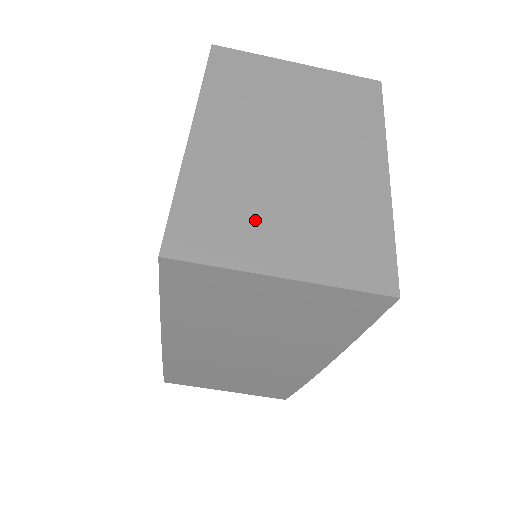
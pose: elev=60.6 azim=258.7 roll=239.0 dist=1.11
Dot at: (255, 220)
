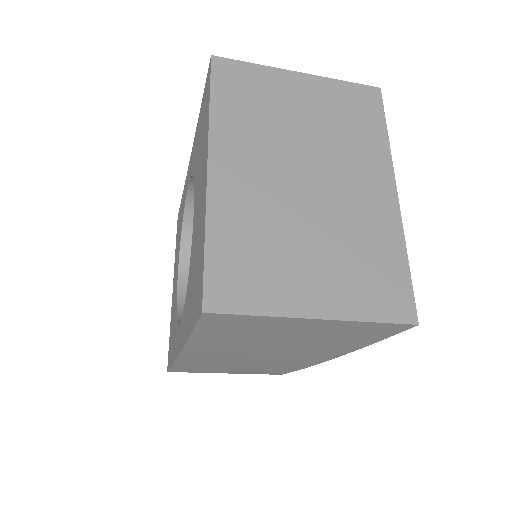
Dot at: (284, 261)
